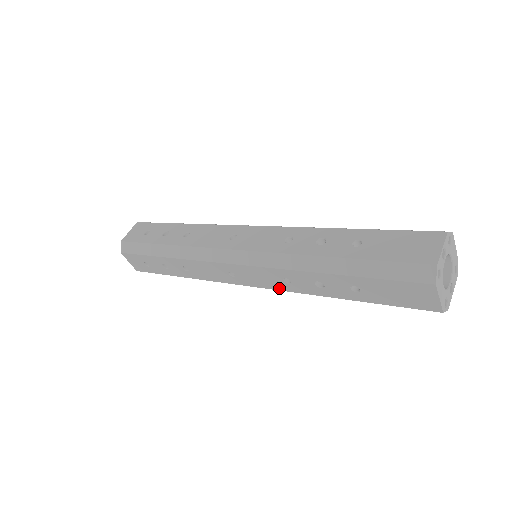
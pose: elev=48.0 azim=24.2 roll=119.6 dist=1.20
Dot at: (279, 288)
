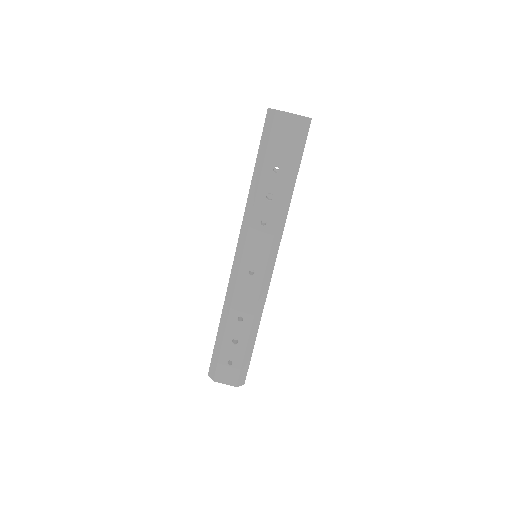
Dot at: (271, 237)
